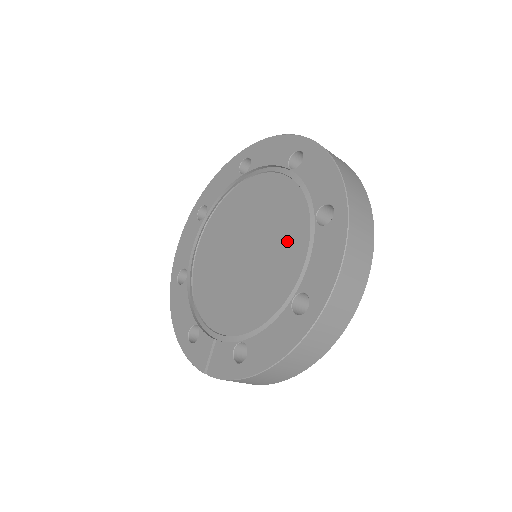
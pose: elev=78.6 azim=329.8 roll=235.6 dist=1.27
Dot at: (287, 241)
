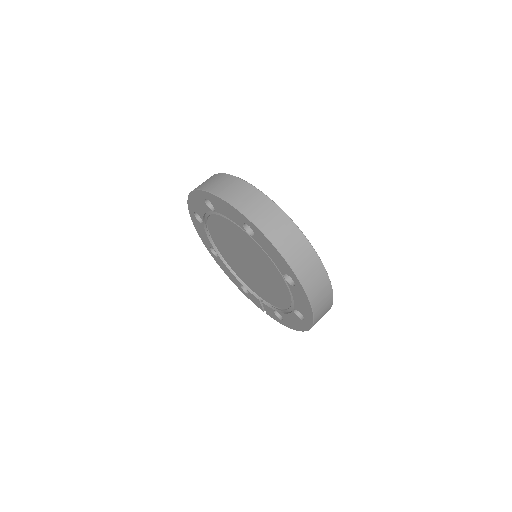
Dot at: (273, 276)
